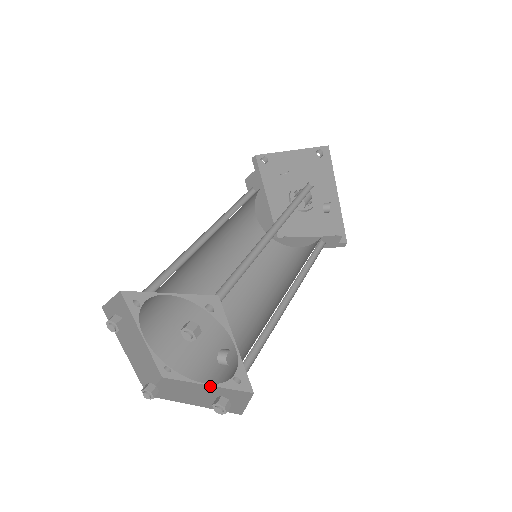
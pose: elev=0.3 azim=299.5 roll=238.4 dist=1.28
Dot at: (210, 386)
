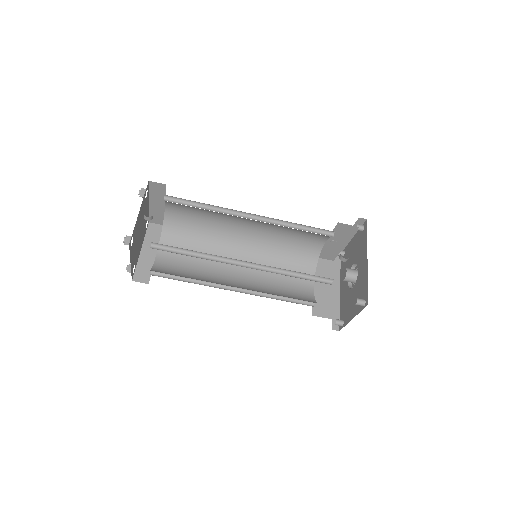
Dot at: occluded
